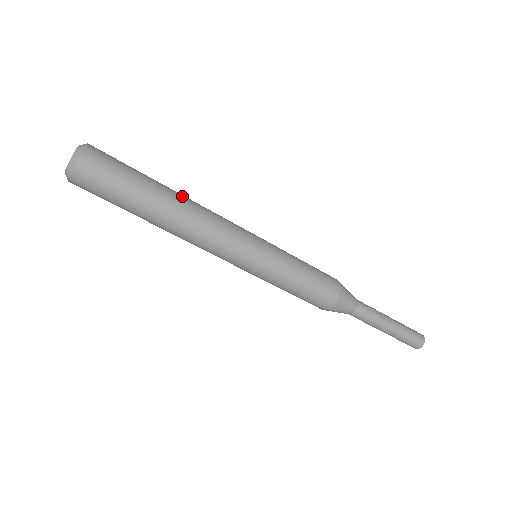
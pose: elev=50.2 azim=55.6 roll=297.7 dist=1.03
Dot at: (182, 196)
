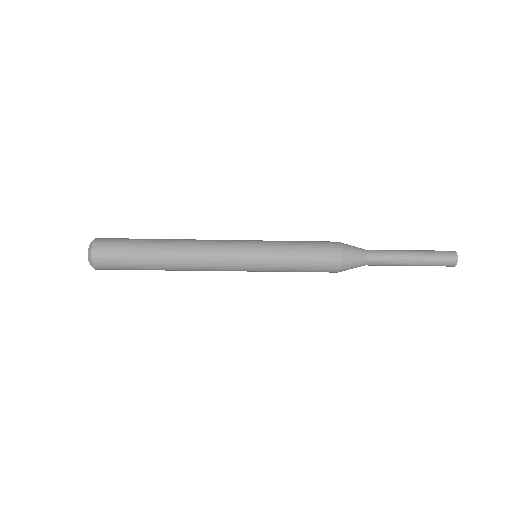
Dot at: (173, 253)
